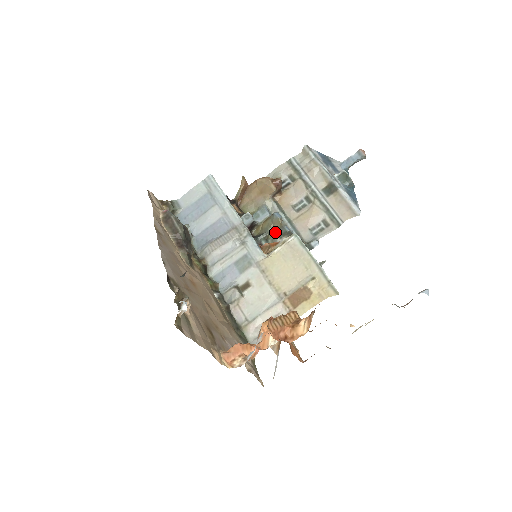
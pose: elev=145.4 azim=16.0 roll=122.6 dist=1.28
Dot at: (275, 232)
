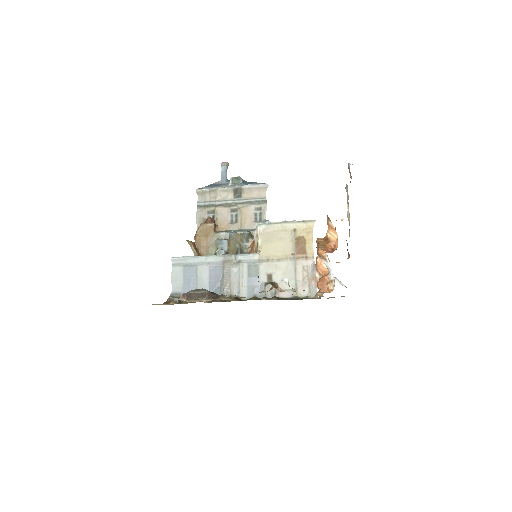
Dot at: (242, 243)
